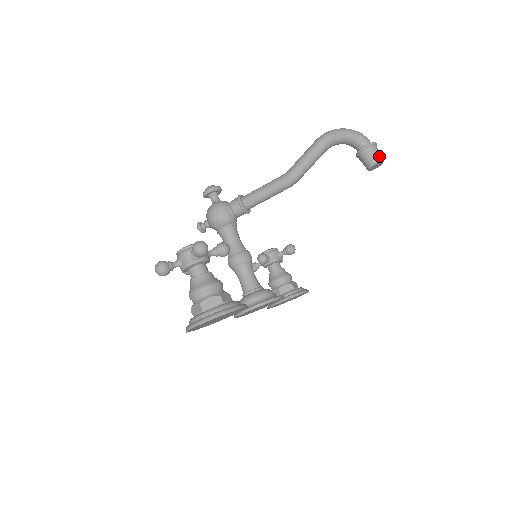
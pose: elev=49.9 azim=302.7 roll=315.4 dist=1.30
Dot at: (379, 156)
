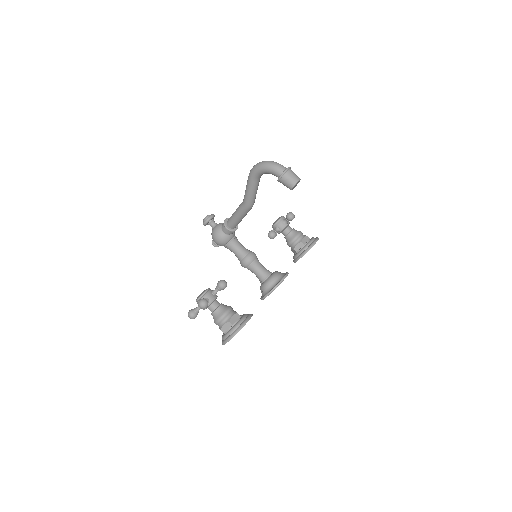
Dot at: (293, 180)
